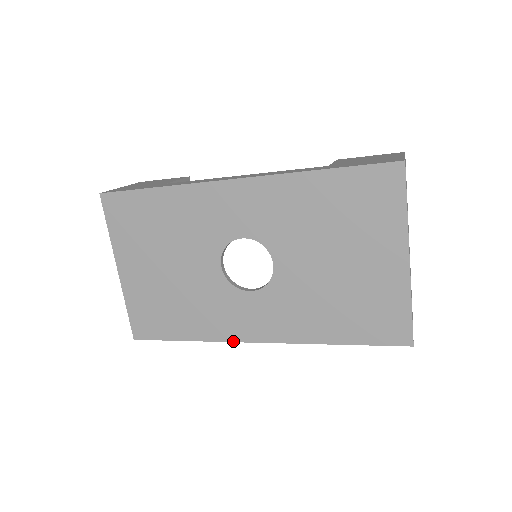
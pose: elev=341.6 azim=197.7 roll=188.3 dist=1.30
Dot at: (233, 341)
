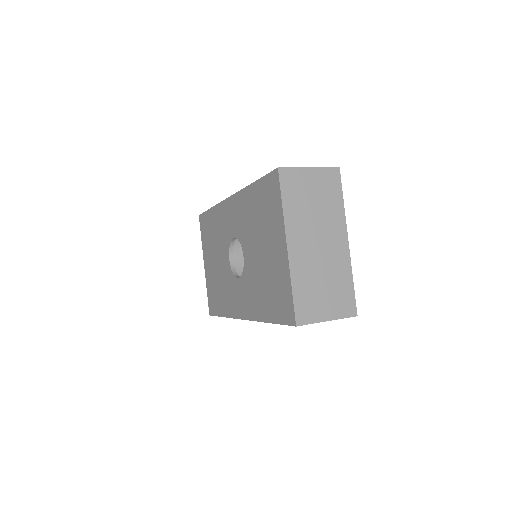
Dot at: (235, 318)
